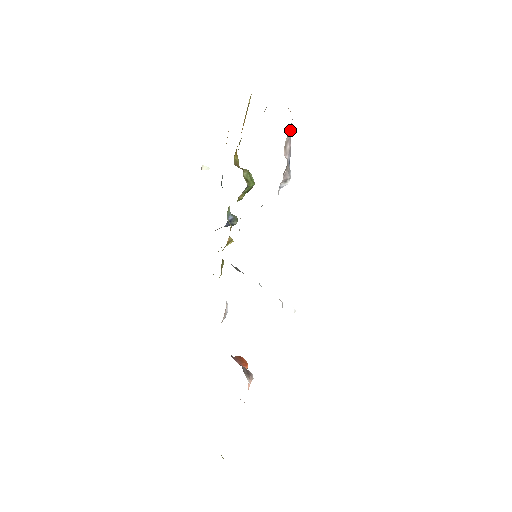
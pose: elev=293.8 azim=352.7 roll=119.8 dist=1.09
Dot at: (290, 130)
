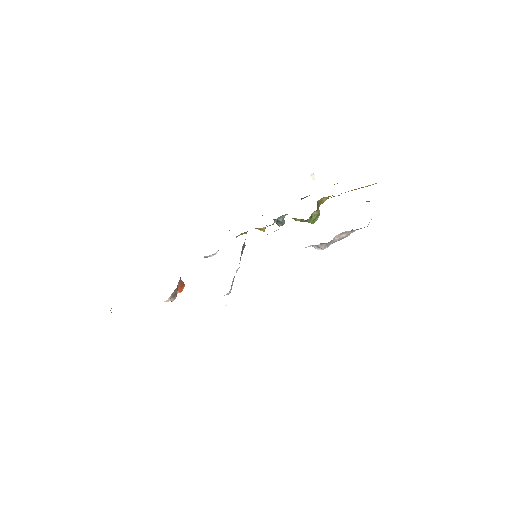
Dot at: occluded
